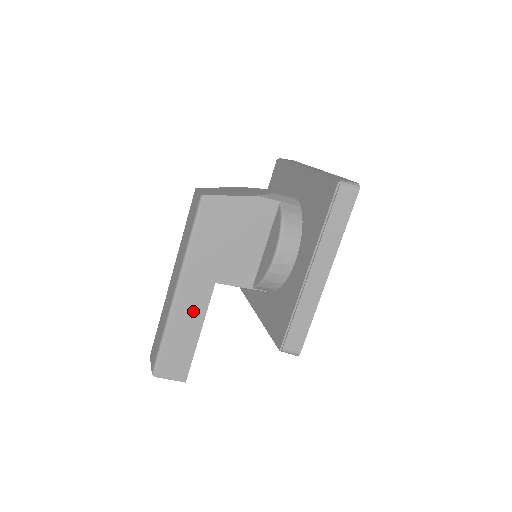
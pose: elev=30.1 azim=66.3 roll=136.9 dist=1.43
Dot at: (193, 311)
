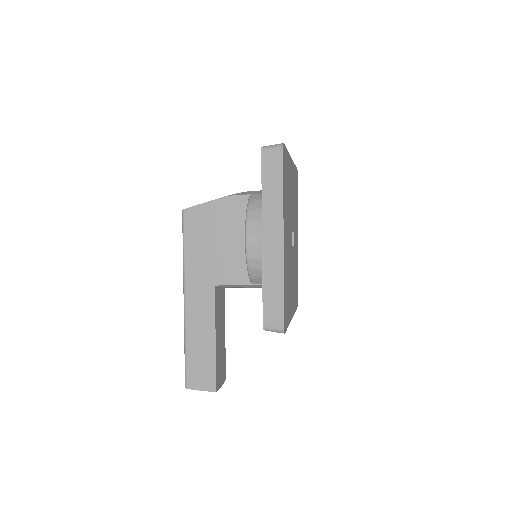
Dot at: (203, 317)
